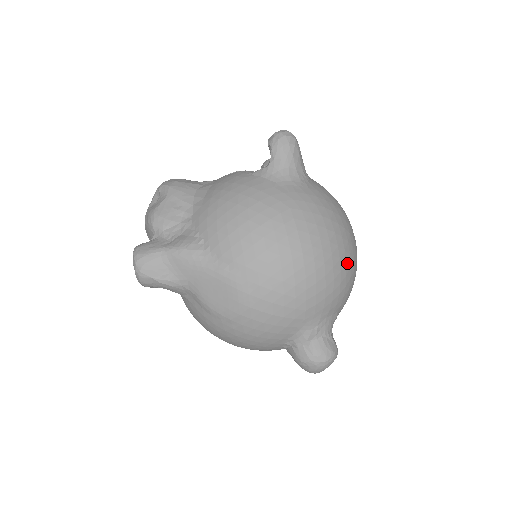
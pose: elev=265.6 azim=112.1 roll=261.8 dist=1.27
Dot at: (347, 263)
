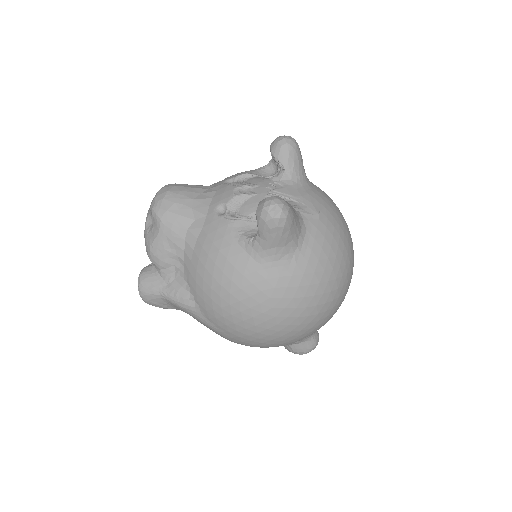
Dot at: (329, 315)
